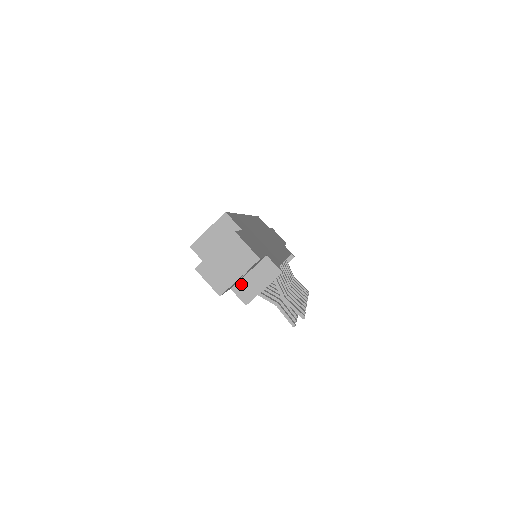
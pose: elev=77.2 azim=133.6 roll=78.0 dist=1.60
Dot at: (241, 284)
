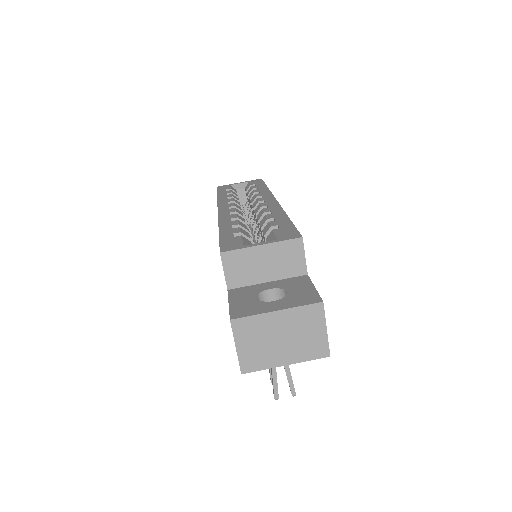
Dot at: occluded
